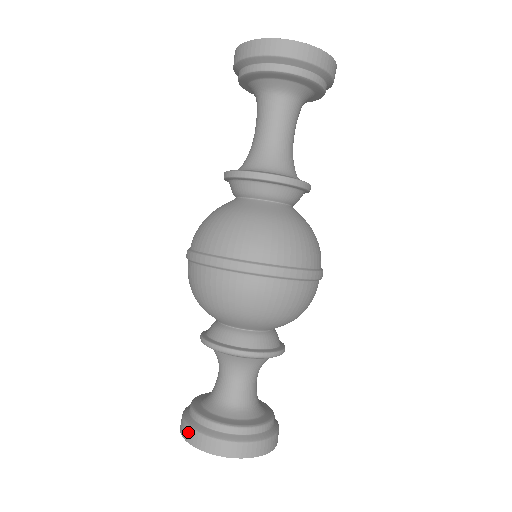
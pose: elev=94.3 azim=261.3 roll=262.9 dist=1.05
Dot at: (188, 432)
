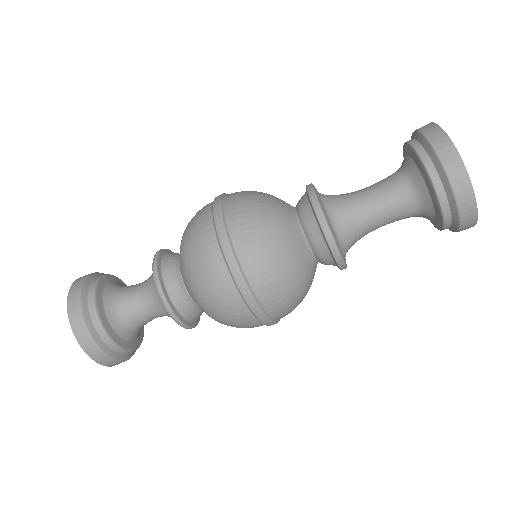
Dot at: (75, 297)
